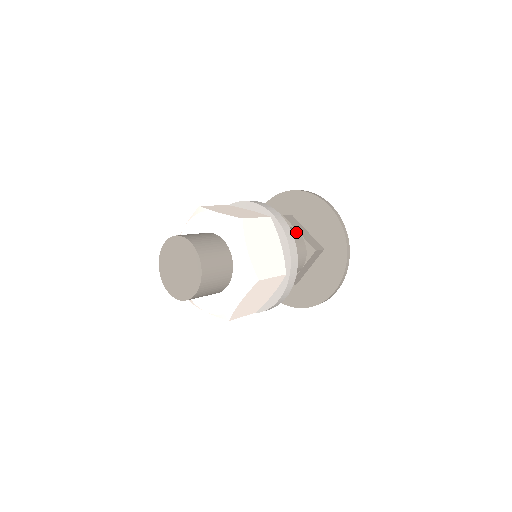
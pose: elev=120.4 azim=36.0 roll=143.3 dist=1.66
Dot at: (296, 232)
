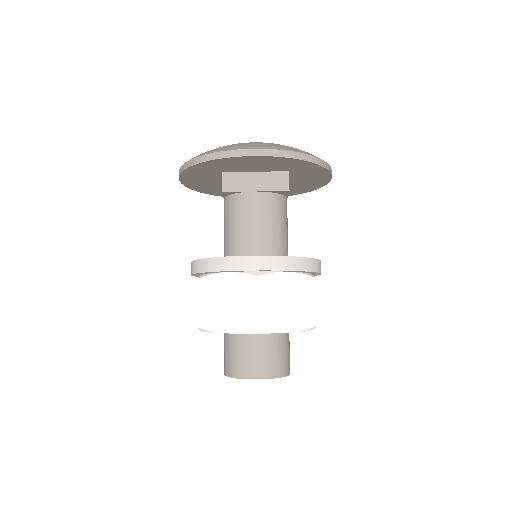
Dot at: (254, 197)
